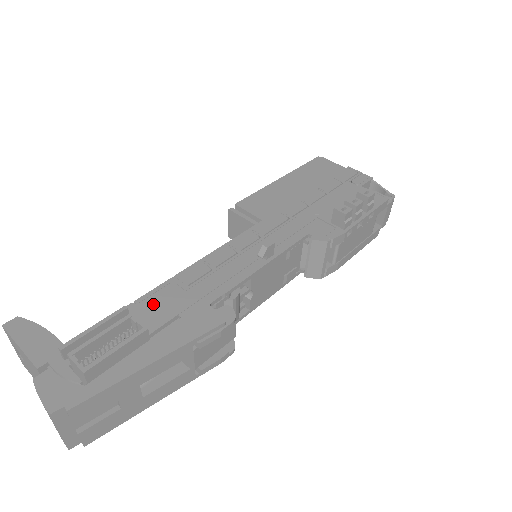
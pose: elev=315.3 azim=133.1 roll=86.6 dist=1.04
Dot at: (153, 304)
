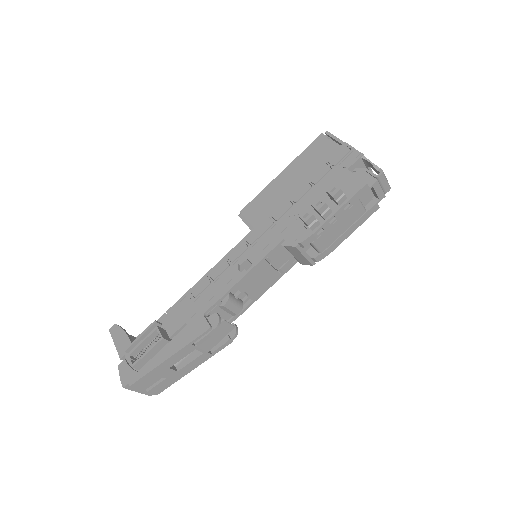
Dot at: (175, 314)
